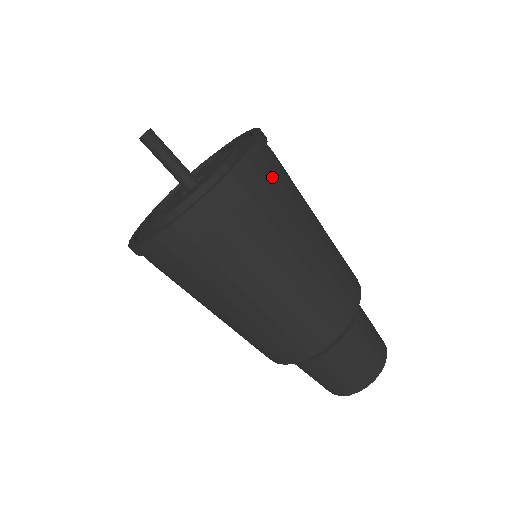
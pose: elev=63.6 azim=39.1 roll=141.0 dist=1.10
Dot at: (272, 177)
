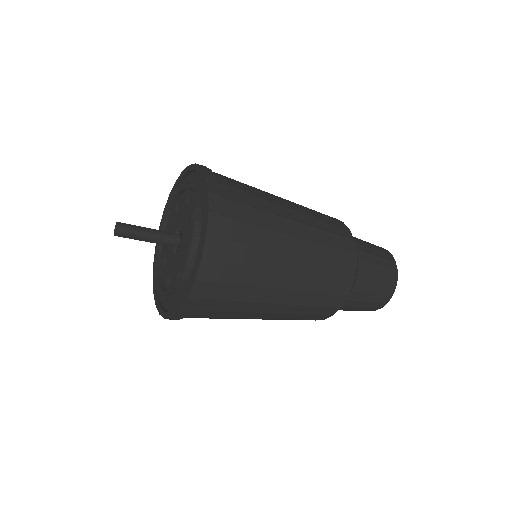
Dot at: (237, 209)
